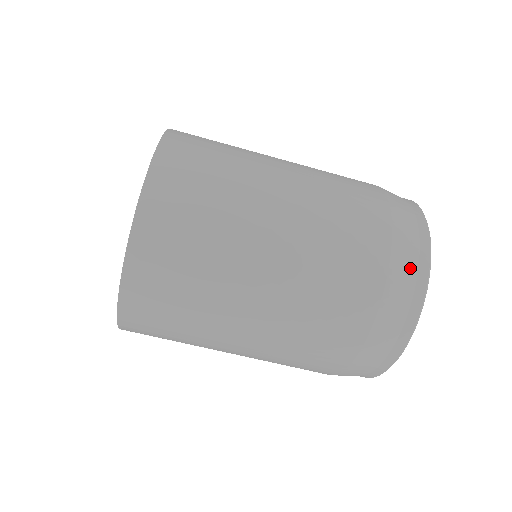
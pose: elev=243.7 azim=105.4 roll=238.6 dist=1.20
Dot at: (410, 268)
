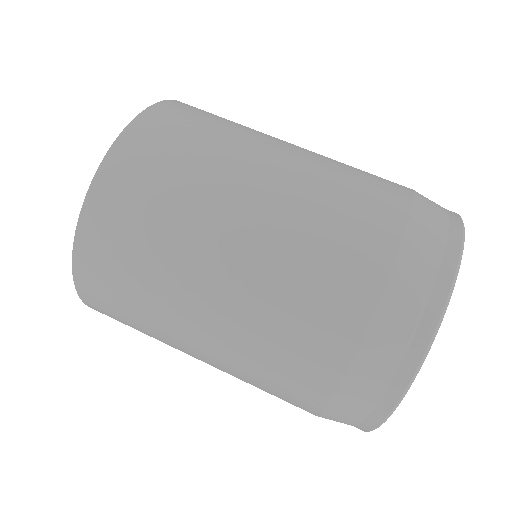
Dot at: (406, 320)
